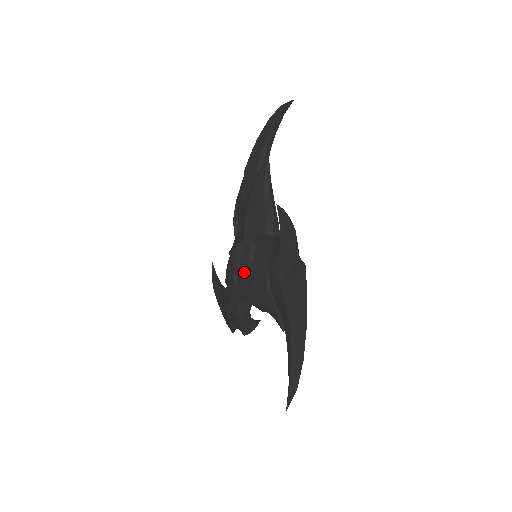
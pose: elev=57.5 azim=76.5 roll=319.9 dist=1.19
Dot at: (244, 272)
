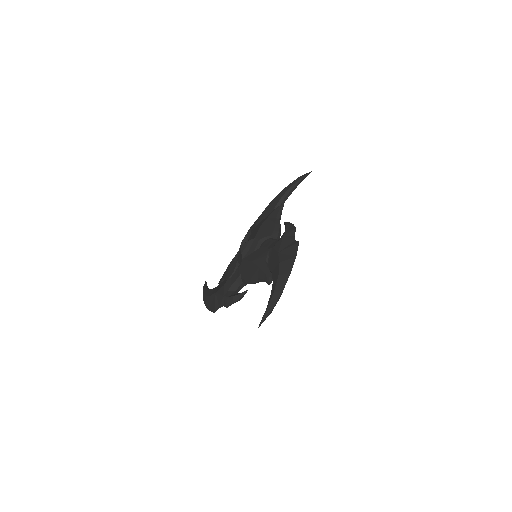
Dot at: (249, 256)
